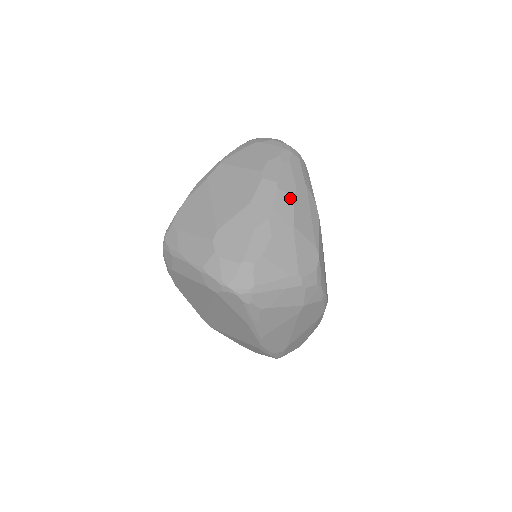
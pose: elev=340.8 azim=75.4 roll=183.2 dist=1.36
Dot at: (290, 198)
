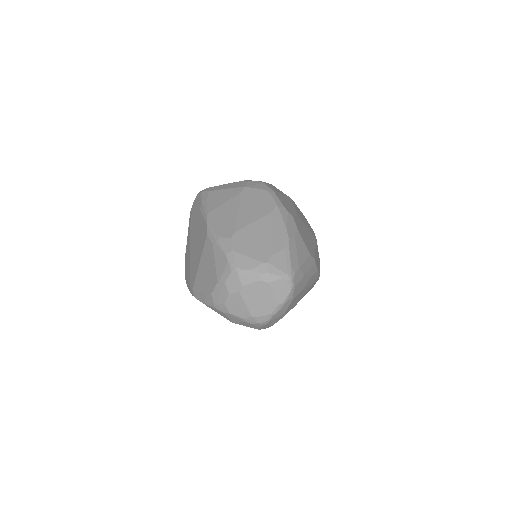
Dot at: occluded
